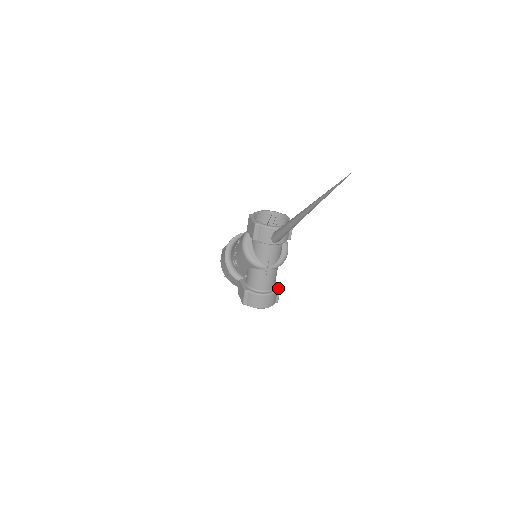
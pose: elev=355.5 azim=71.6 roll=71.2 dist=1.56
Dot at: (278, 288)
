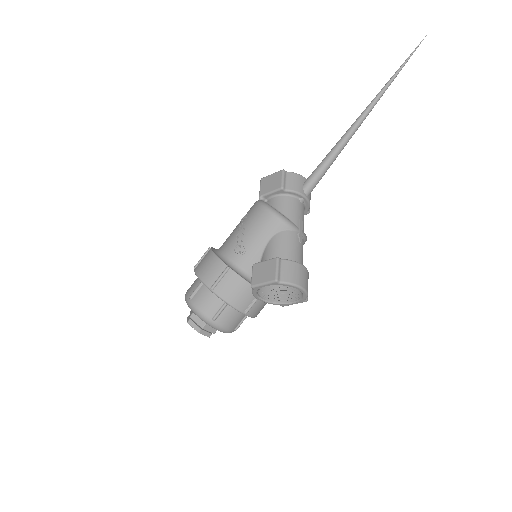
Dot at: occluded
